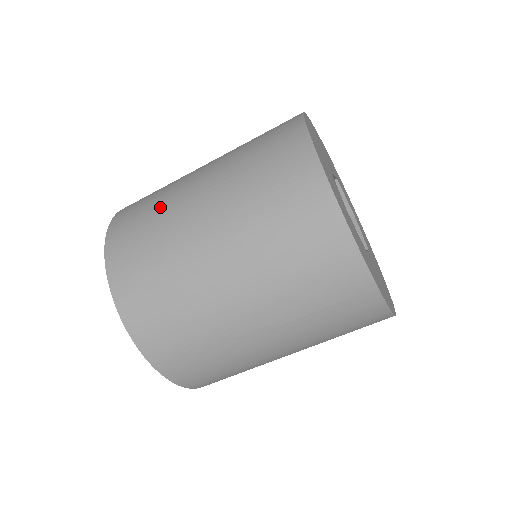
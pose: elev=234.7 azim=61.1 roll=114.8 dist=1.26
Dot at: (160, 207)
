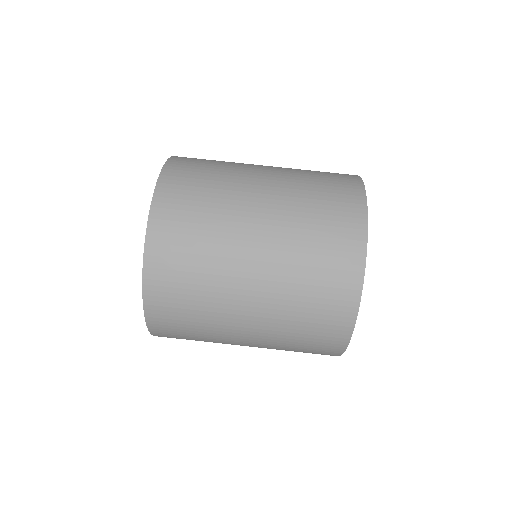
Dot at: (218, 196)
